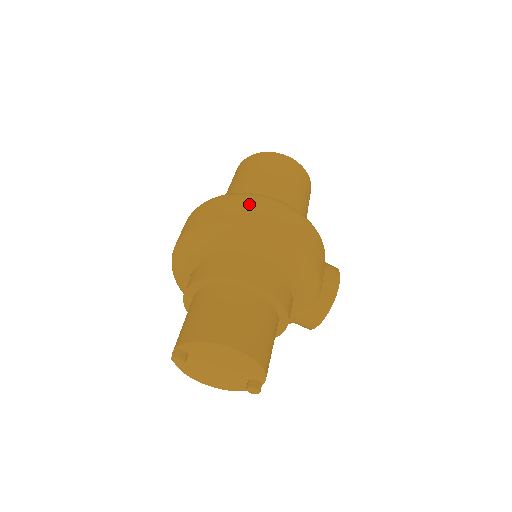
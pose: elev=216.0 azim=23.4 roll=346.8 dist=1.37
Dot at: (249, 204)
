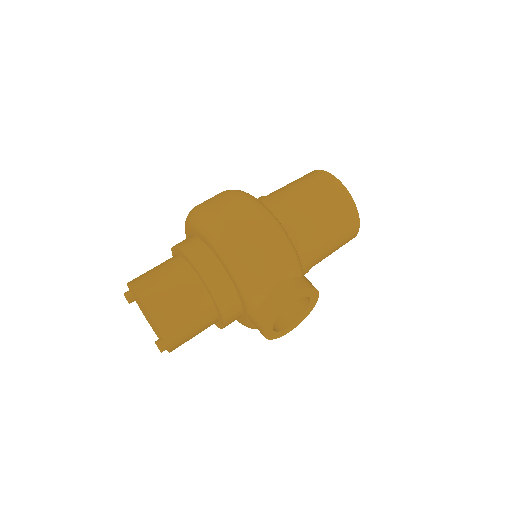
Dot at: (226, 196)
